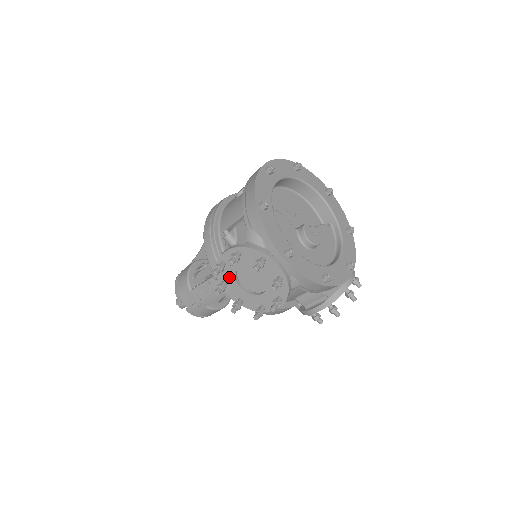
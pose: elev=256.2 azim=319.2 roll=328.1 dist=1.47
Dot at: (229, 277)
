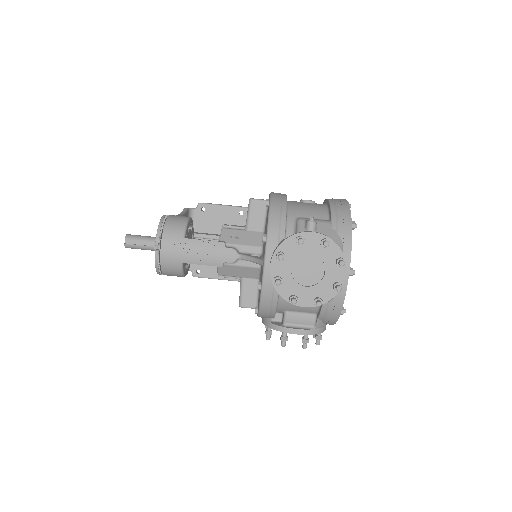
Dot at: (291, 253)
